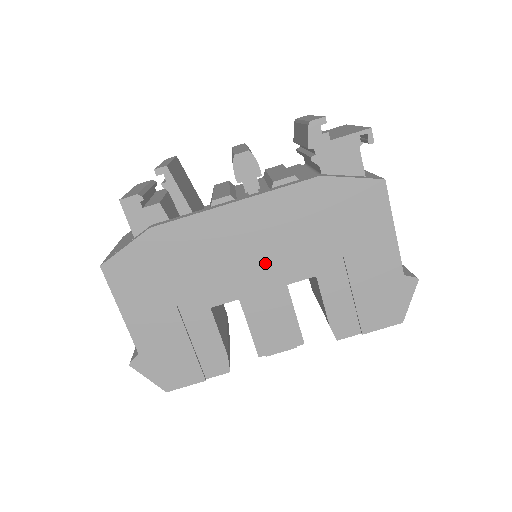
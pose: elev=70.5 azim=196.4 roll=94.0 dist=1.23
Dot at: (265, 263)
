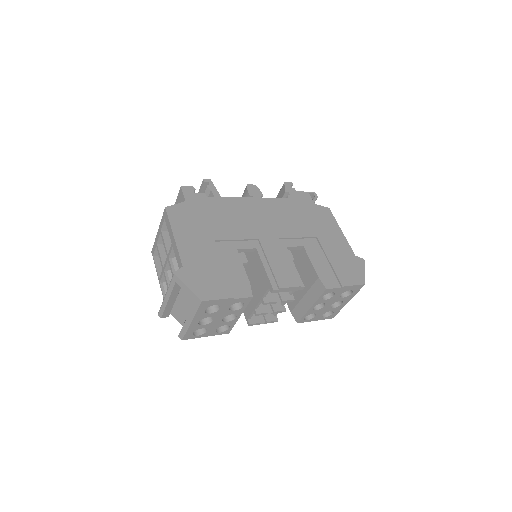
Dot at: (271, 230)
